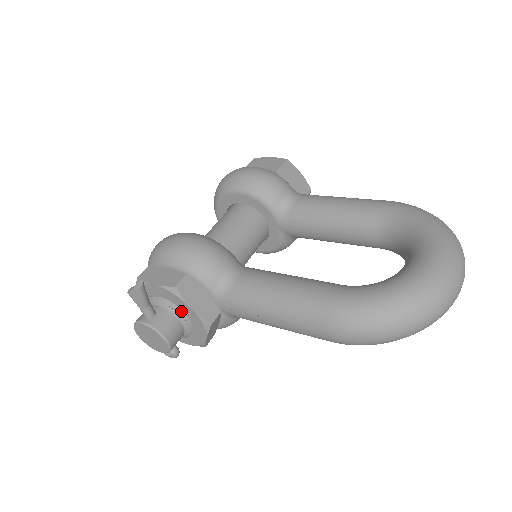
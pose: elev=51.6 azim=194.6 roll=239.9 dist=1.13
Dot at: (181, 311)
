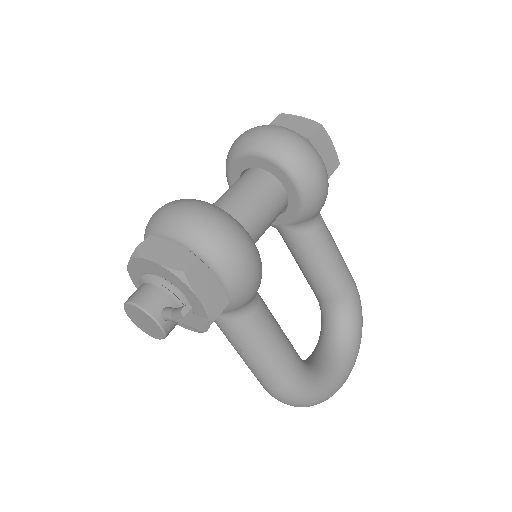
Dot at: occluded
